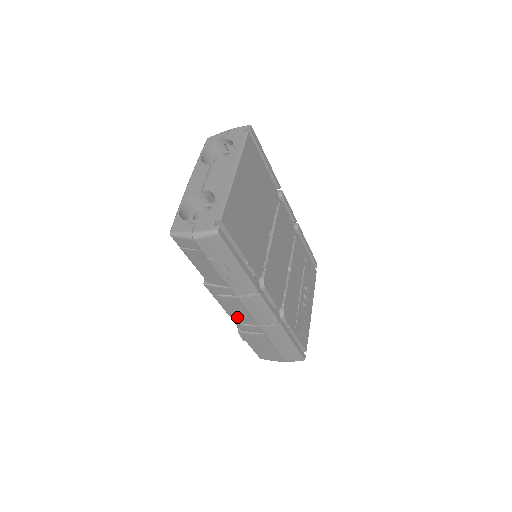
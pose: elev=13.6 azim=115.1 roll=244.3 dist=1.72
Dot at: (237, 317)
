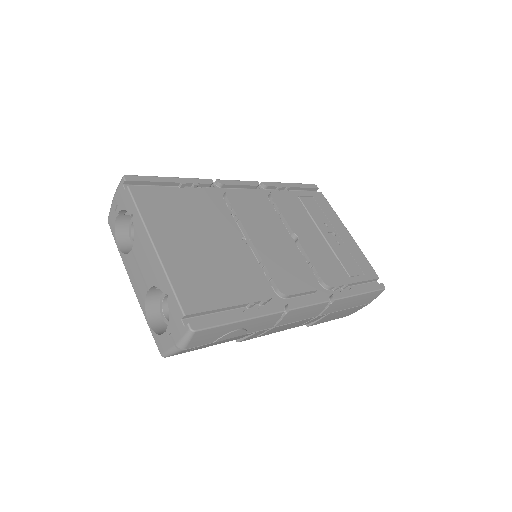
Dot at: (293, 326)
